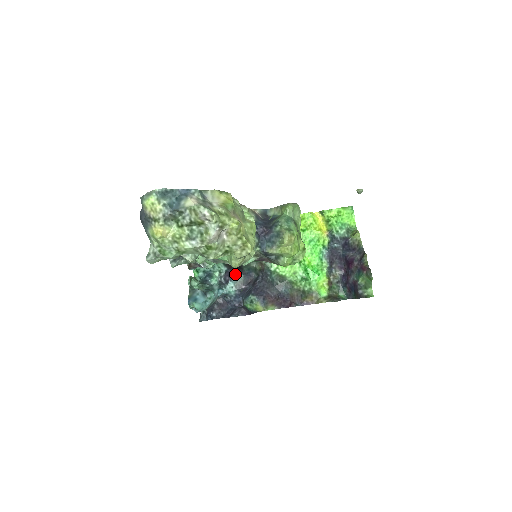
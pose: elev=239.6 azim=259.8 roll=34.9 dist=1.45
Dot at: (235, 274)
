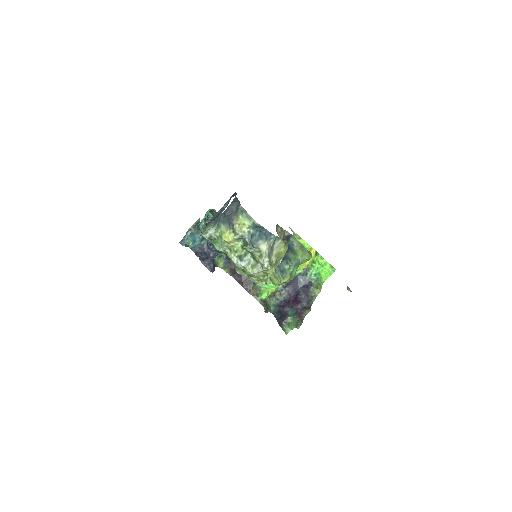
Dot at: occluded
